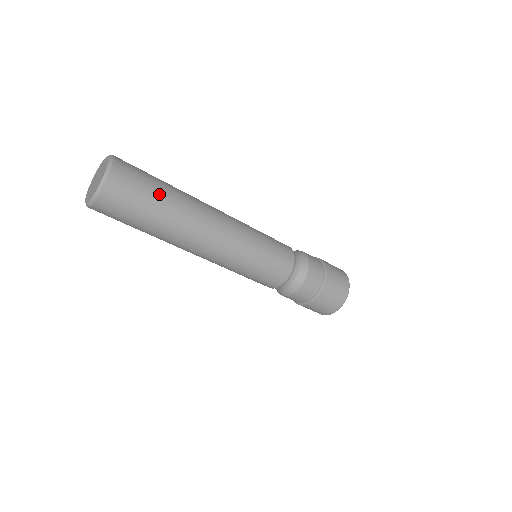
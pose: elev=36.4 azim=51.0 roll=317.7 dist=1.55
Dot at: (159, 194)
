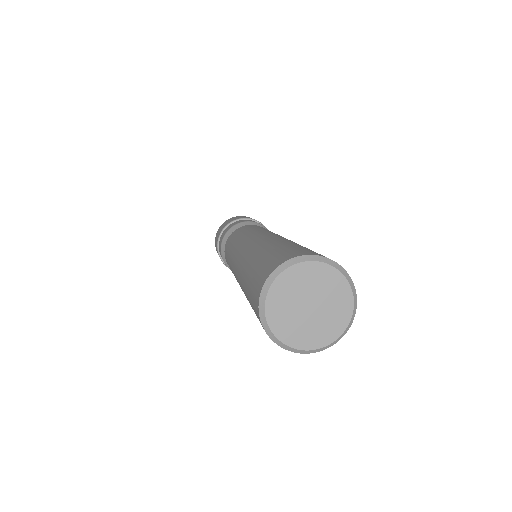
Dot at: occluded
